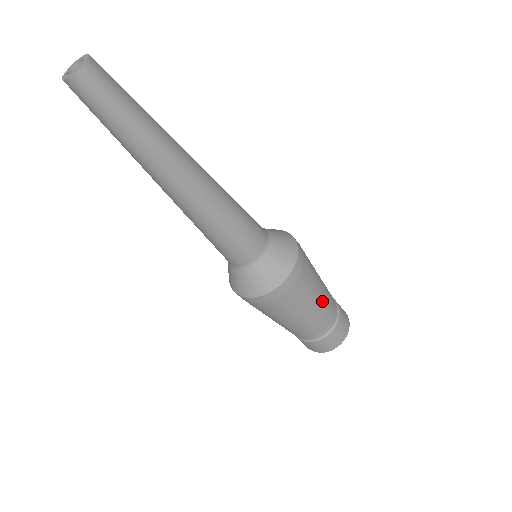
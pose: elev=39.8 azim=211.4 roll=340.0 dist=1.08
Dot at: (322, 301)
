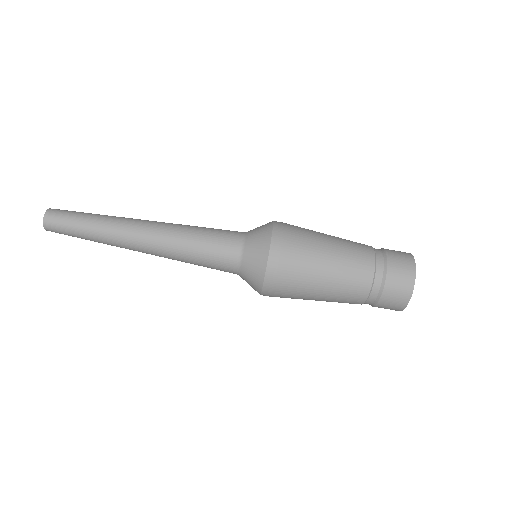
Dot at: occluded
